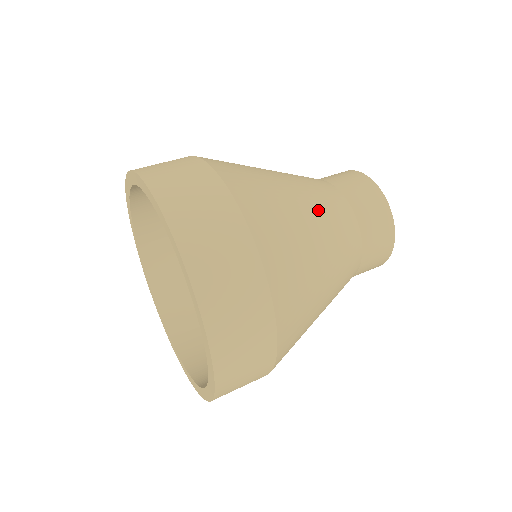
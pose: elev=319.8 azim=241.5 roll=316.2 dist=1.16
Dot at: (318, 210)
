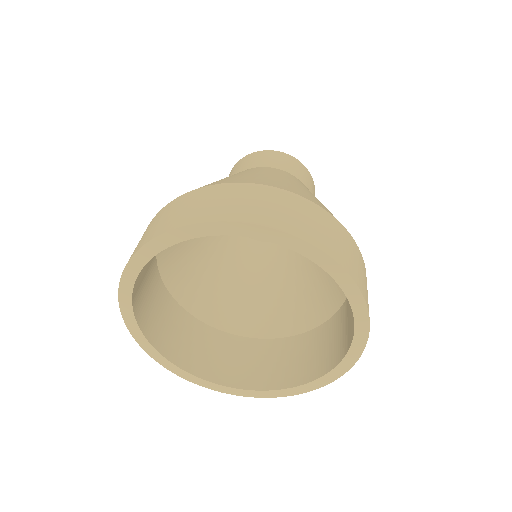
Dot at: occluded
